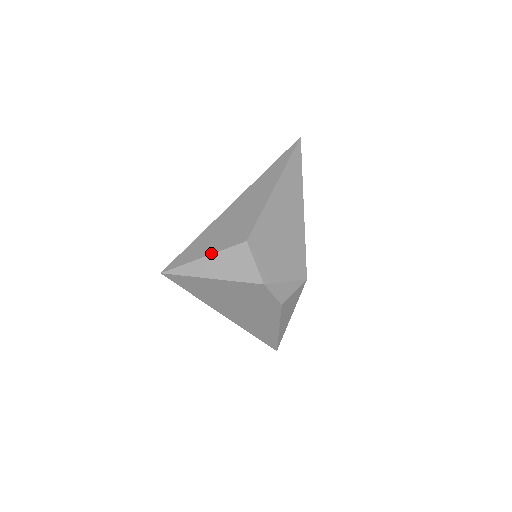
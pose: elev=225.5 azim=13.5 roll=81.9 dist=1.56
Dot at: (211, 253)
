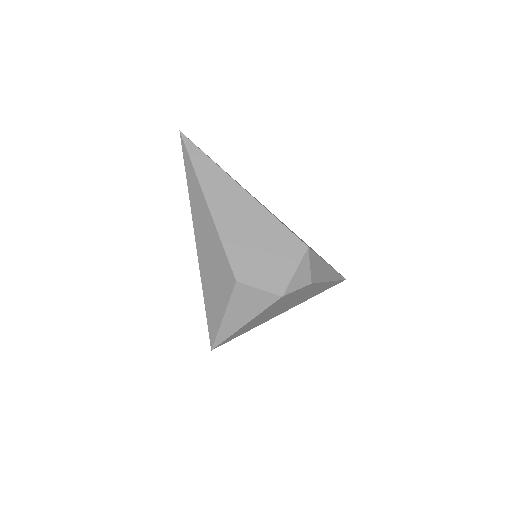
Dot at: (224, 310)
